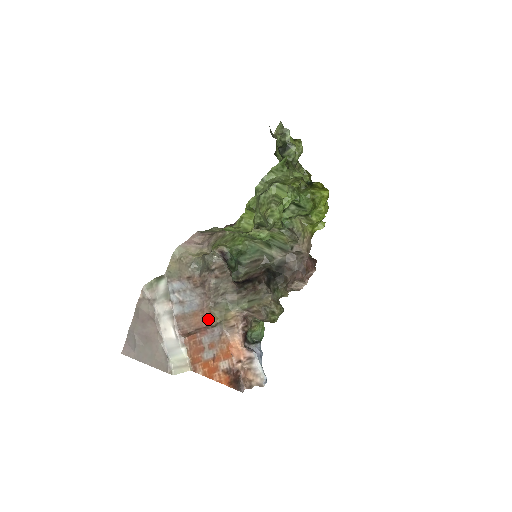
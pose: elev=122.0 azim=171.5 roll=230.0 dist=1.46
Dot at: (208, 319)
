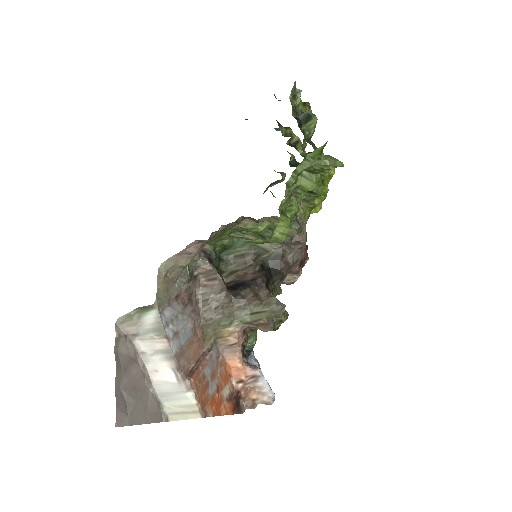
Dot at: (202, 342)
